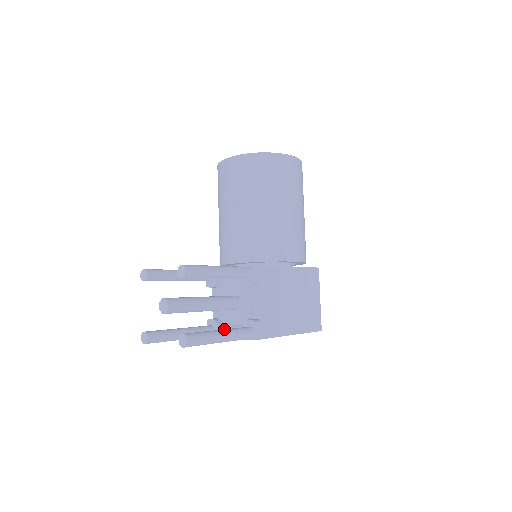
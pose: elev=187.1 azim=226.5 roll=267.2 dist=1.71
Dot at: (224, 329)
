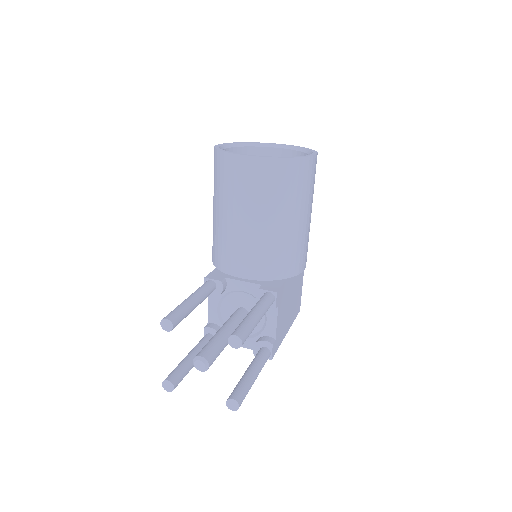
Dot at: (253, 367)
